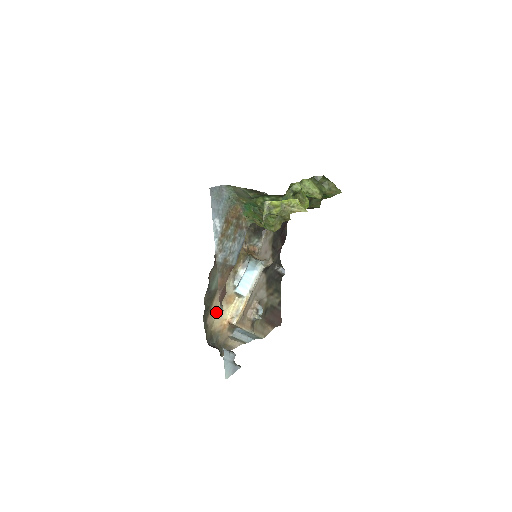
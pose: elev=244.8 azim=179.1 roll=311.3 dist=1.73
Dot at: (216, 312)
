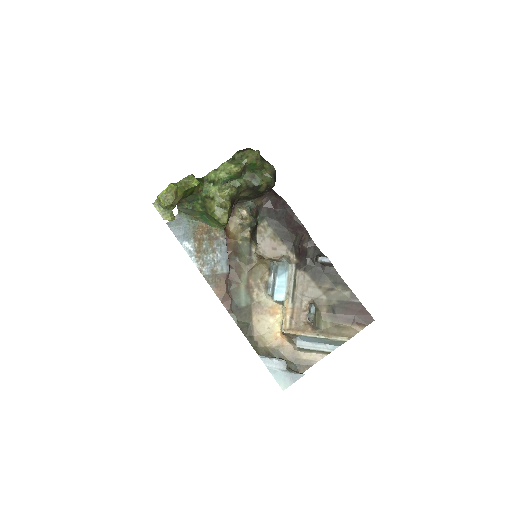
Dot at: (263, 327)
